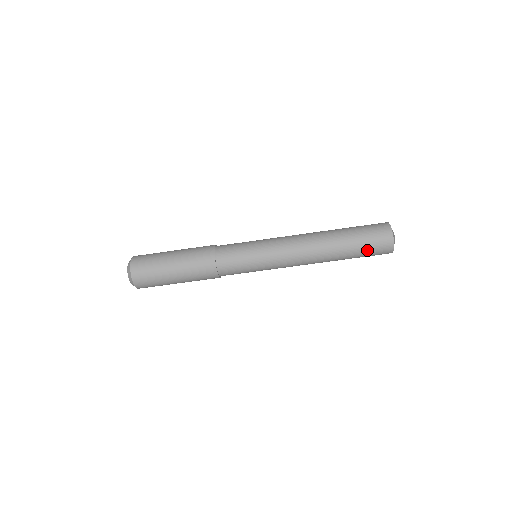
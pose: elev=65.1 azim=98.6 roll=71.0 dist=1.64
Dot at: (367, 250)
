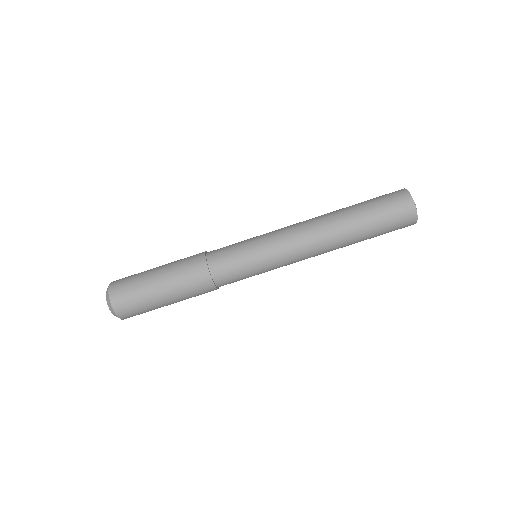
Dot at: (385, 220)
